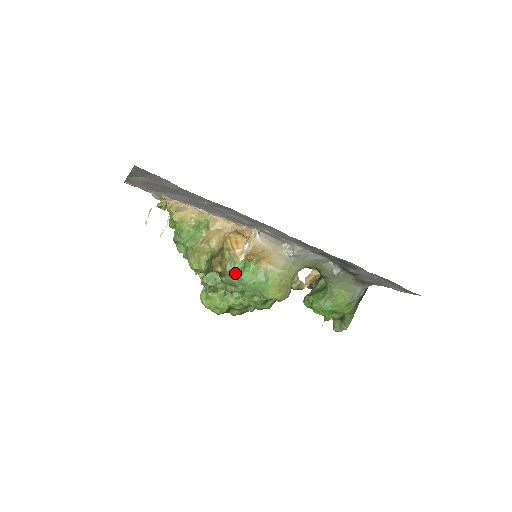
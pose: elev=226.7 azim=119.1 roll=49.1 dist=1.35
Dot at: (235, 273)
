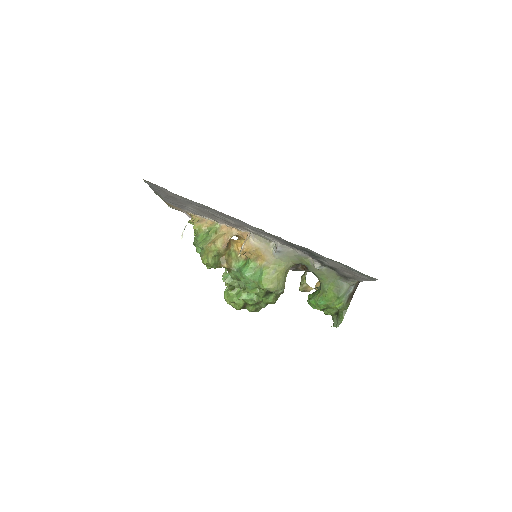
Dot at: (238, 269)
